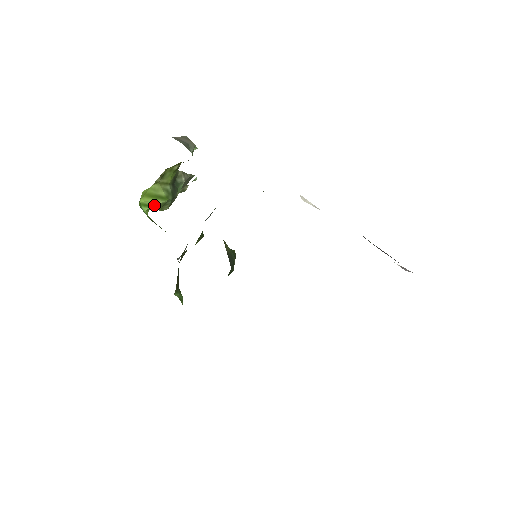
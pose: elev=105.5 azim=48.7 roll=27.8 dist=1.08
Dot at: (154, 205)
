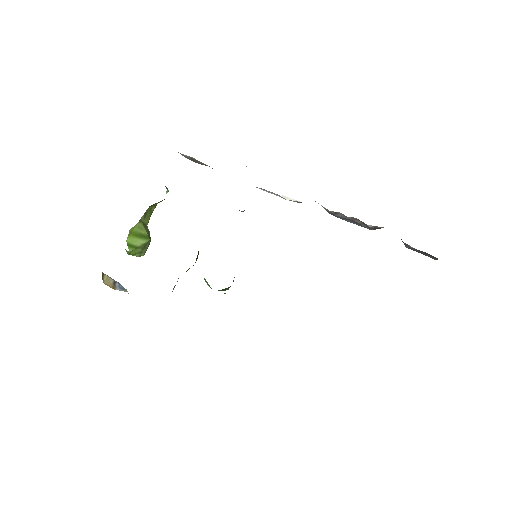
Dot at: (137, 246)
